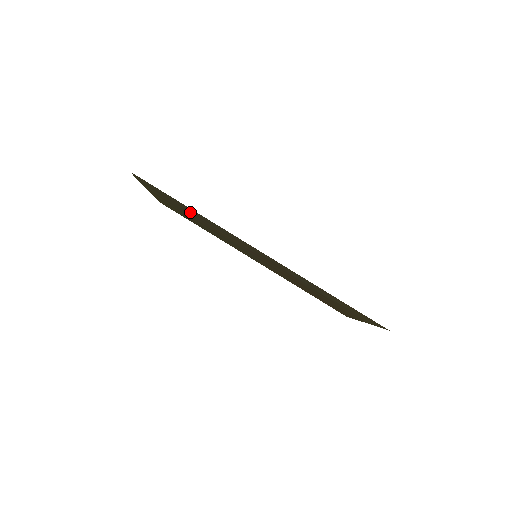
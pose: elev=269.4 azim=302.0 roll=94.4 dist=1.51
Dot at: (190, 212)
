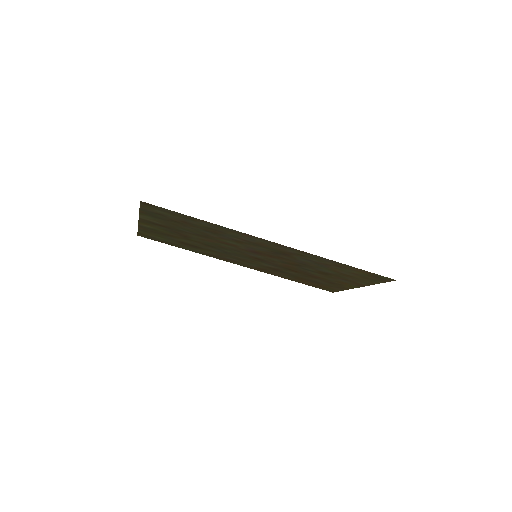
Dot at: (196, 228)
